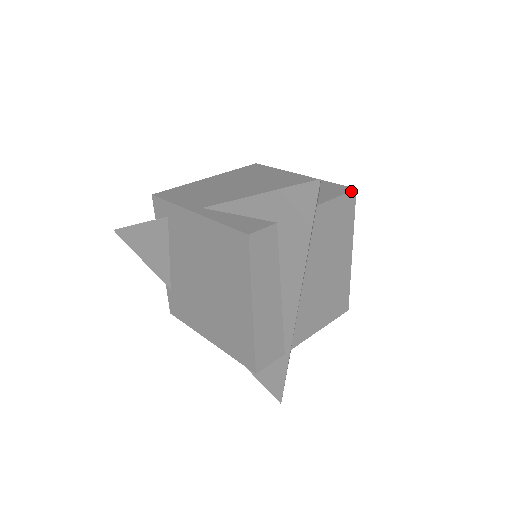
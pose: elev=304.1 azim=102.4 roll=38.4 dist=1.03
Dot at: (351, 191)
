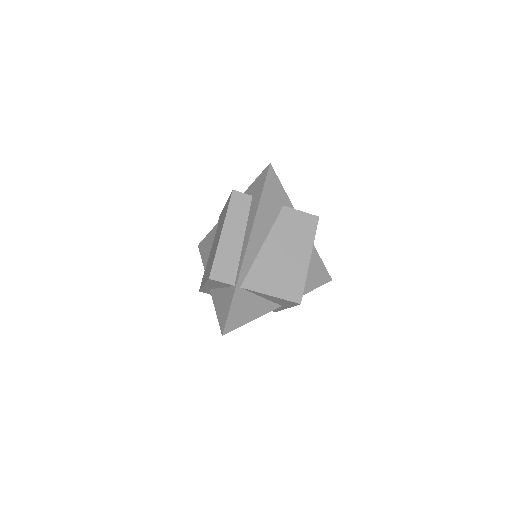
Dot at: (314, 215)
